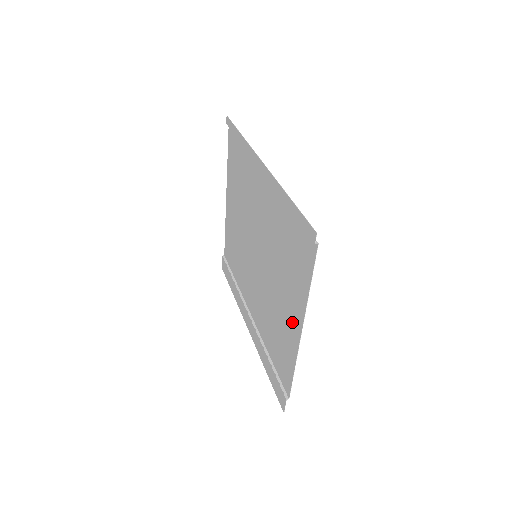
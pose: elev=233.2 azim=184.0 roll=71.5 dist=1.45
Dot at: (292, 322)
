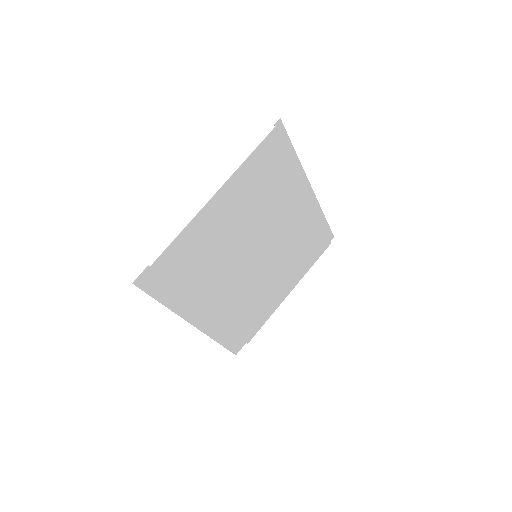
Dot at: (219, 209)
